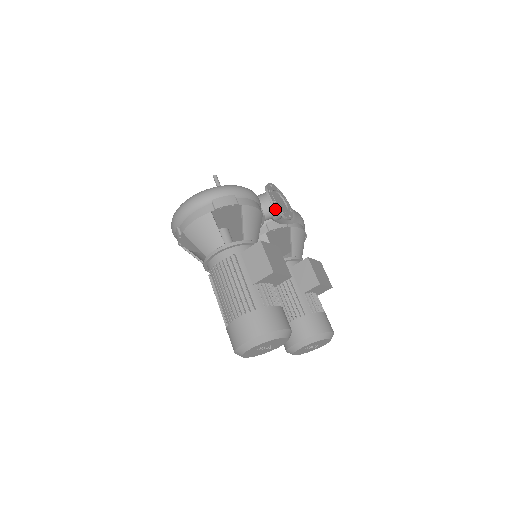
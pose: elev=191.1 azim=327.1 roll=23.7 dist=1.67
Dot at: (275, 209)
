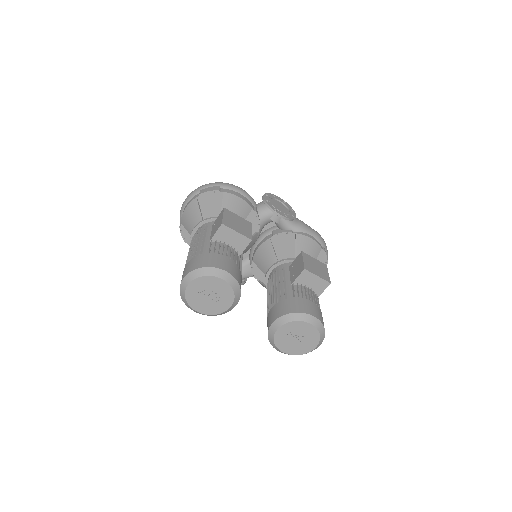
Dot at: occluded
